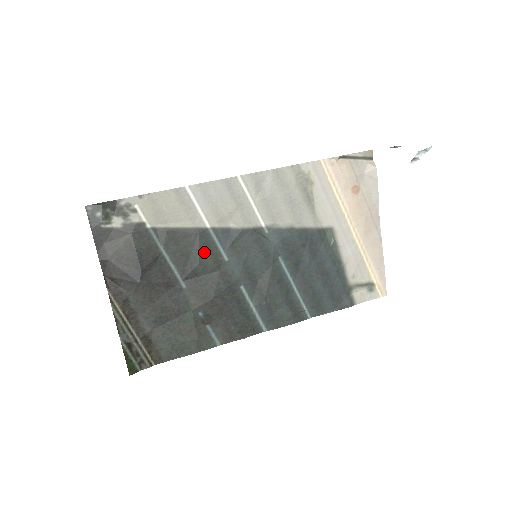
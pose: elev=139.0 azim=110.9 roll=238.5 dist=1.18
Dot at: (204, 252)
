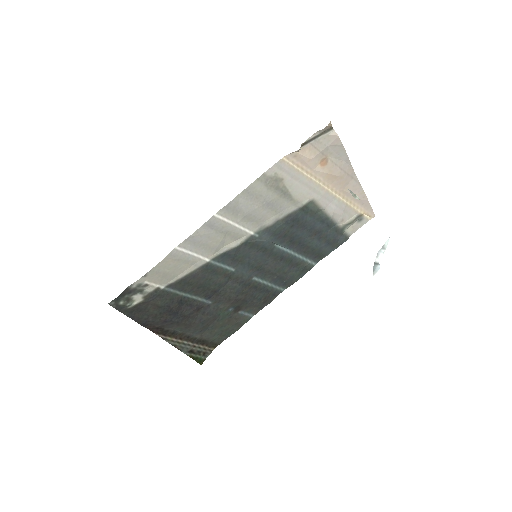
Dot at: (214, 277)
